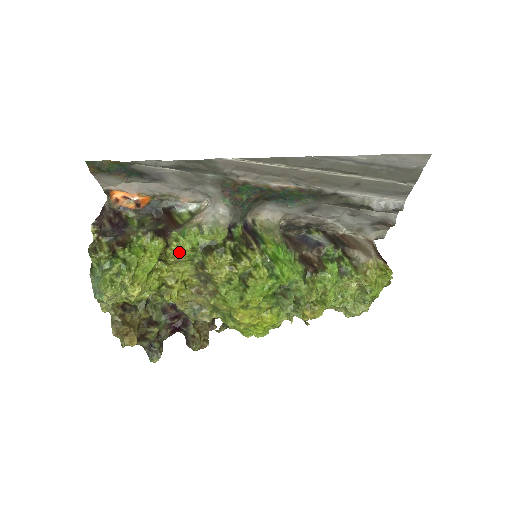
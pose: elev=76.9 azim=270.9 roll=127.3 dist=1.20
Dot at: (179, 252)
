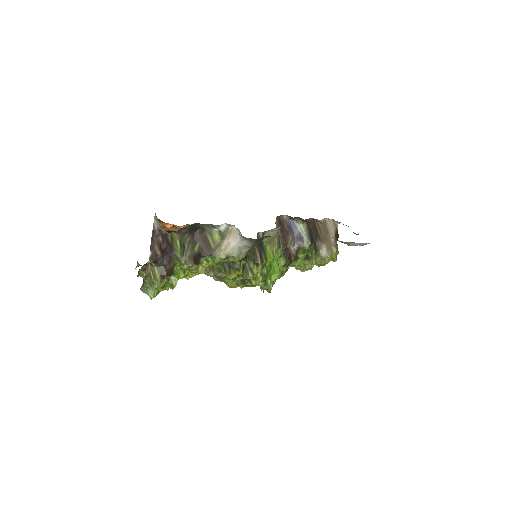
Dot at: (207, 267)
